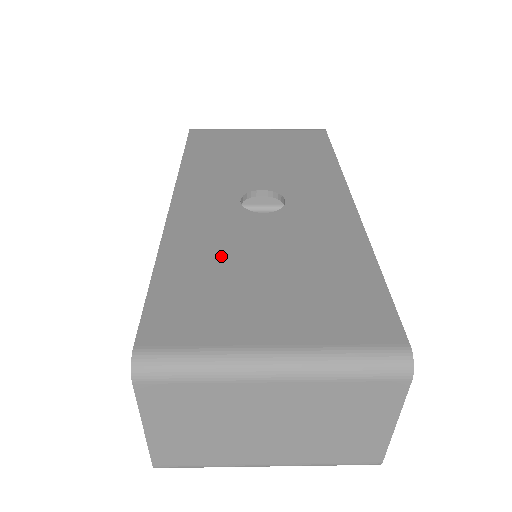
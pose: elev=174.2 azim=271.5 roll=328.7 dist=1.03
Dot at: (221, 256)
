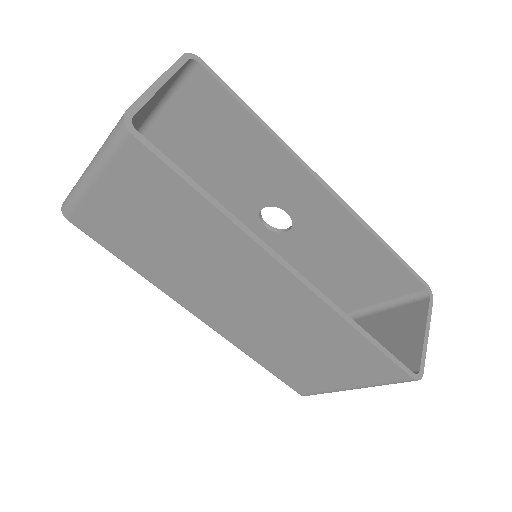
Dot at: occluded
